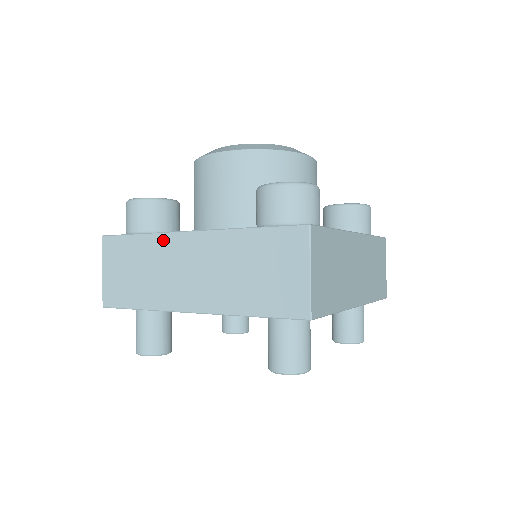
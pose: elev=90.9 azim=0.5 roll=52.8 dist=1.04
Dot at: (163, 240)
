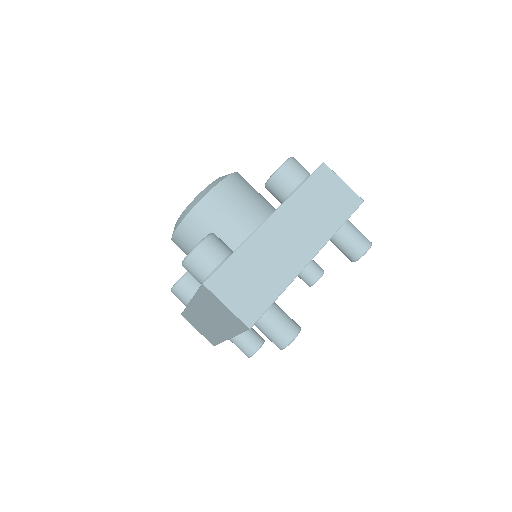
Dot at: (190, 309)
